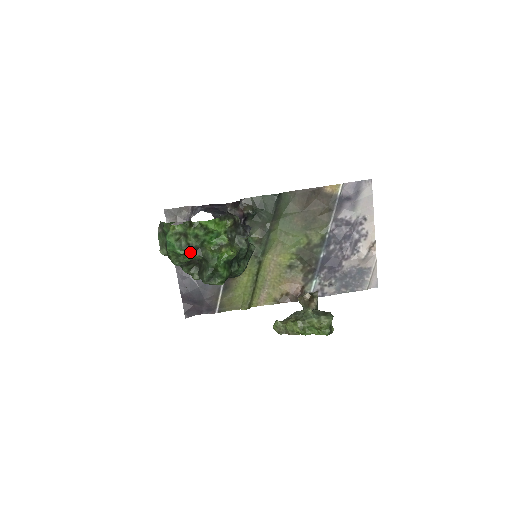
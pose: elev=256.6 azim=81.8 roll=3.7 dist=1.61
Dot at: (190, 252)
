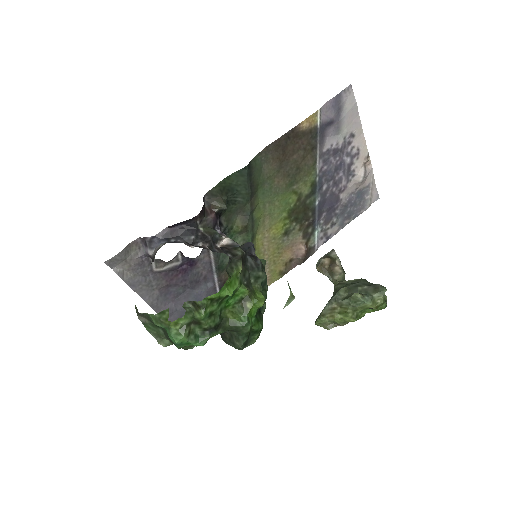
Dot at: (211, 335)
